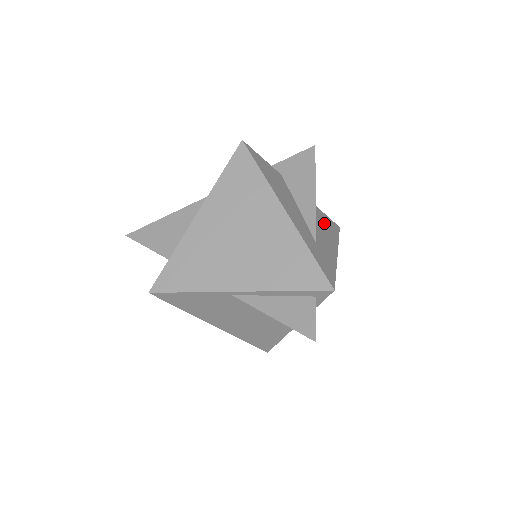
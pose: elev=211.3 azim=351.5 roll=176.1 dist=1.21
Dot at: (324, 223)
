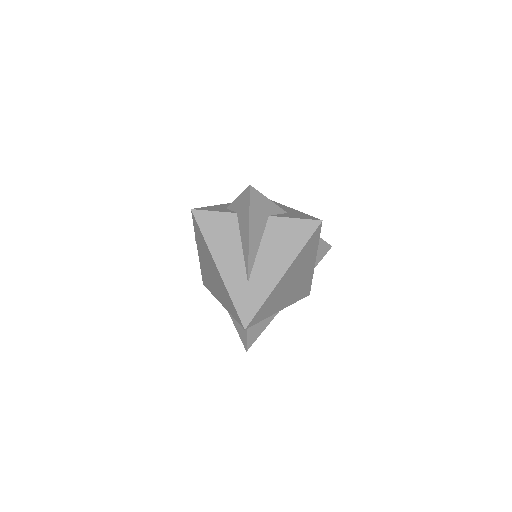
Dot at: (285, 239)
